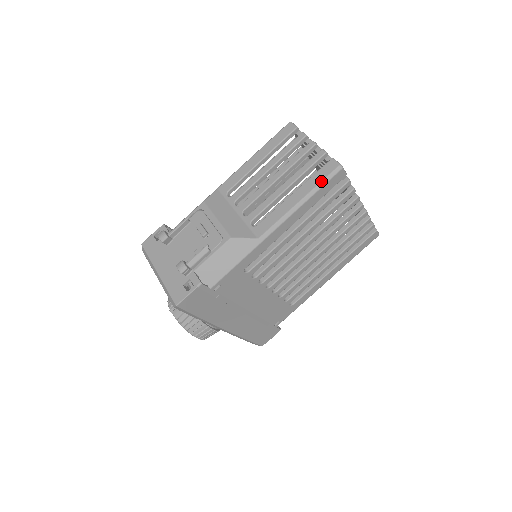
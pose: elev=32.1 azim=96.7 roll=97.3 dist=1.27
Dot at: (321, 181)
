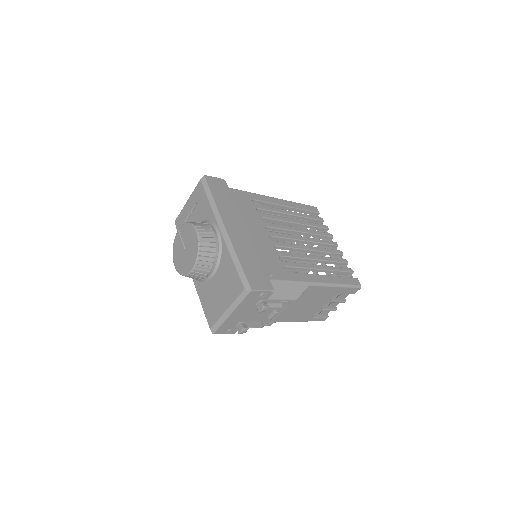
Dot at: occluded
